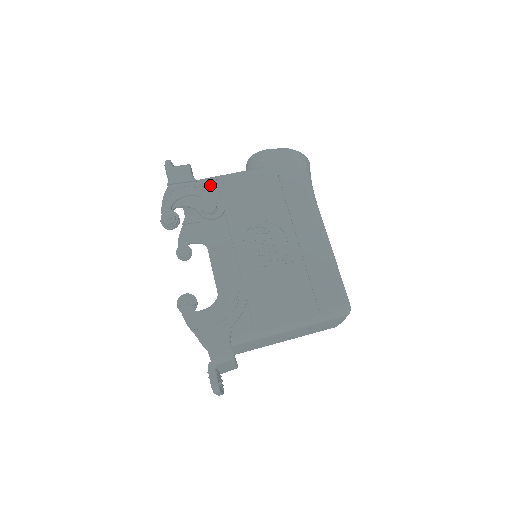
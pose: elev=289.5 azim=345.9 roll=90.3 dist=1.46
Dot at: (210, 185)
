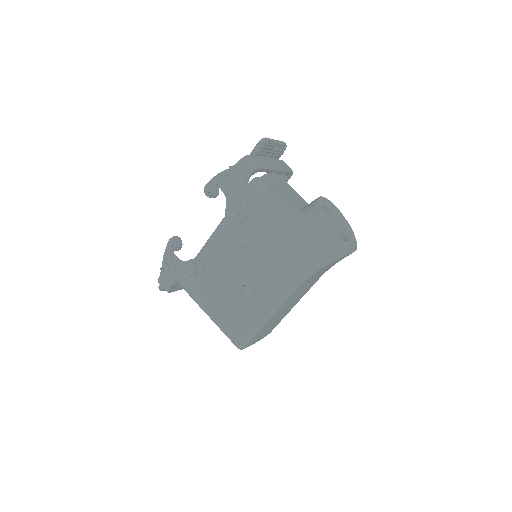
Dot at: (256, 195)
